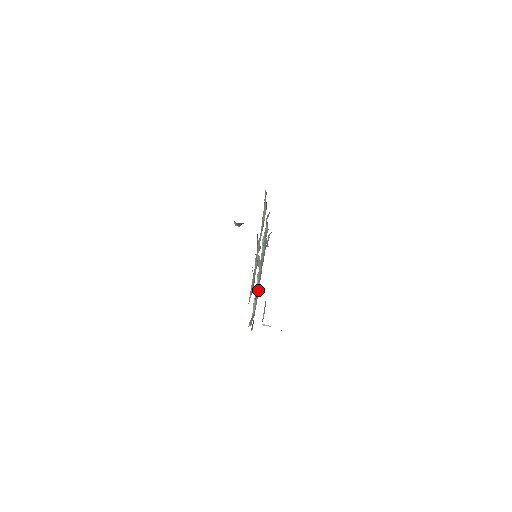
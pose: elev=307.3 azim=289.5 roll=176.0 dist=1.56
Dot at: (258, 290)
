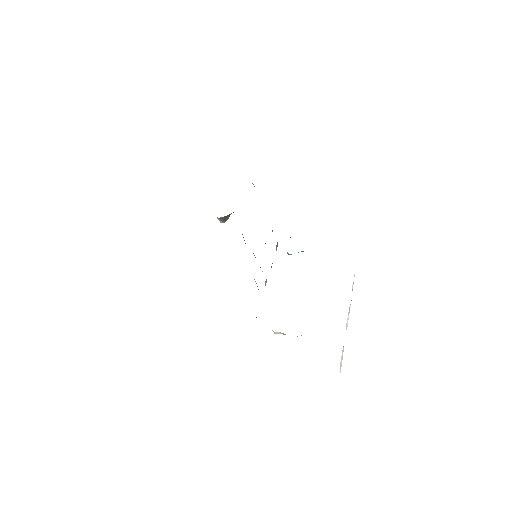
Dot at: occluded
